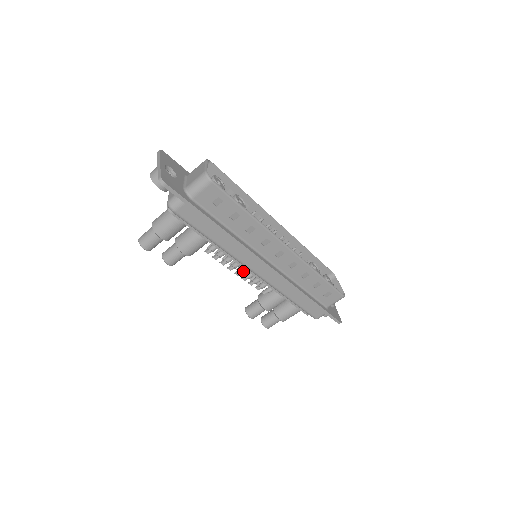
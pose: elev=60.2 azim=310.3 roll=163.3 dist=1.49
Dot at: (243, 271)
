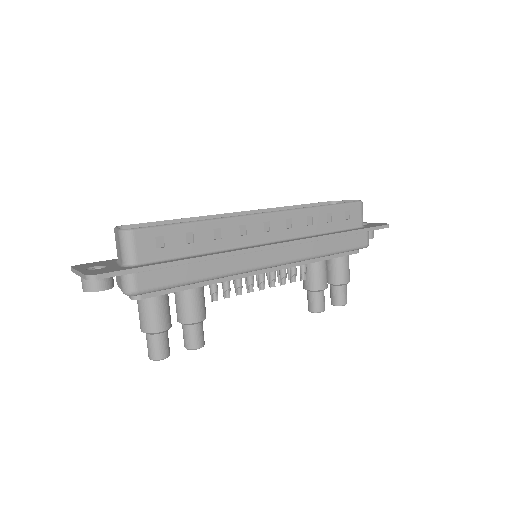
Dot at: (262, 279)
